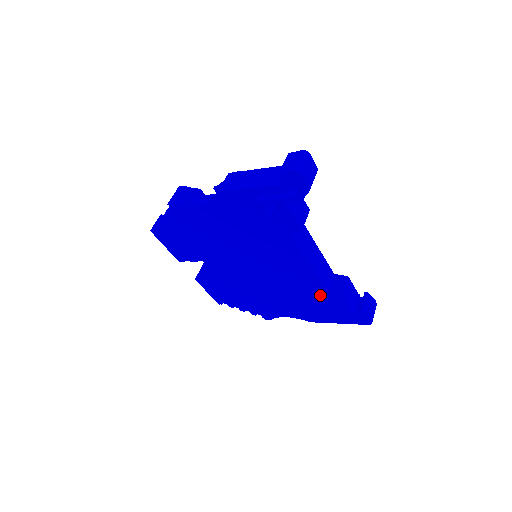
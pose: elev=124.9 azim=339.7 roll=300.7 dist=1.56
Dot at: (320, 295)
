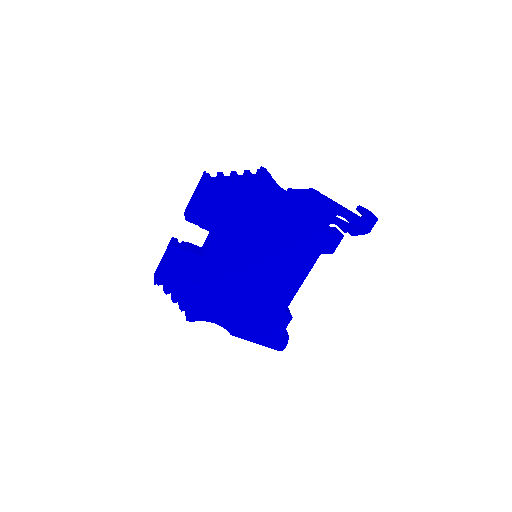
Dot at: (276, 311)
